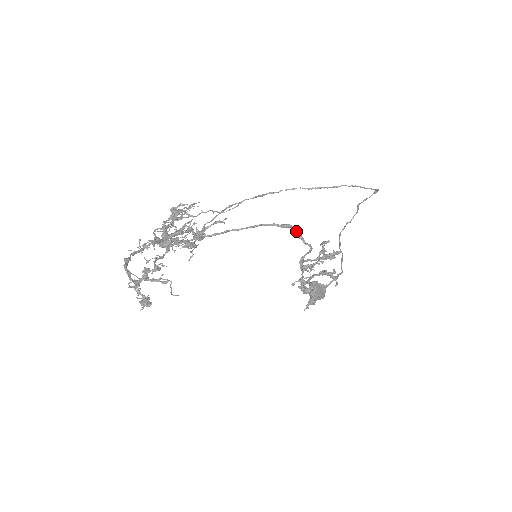
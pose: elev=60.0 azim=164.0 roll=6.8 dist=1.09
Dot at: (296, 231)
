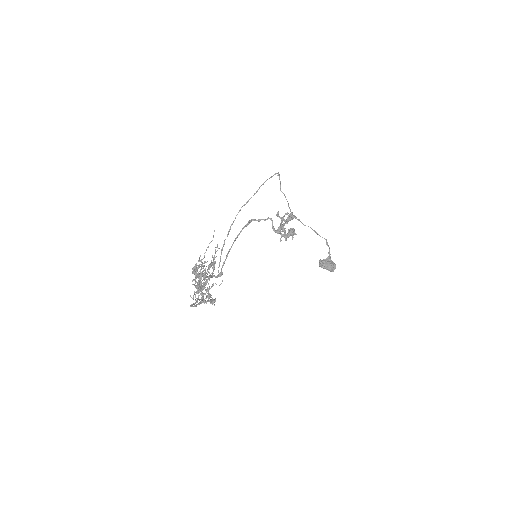
Dot at: (256, 220)
